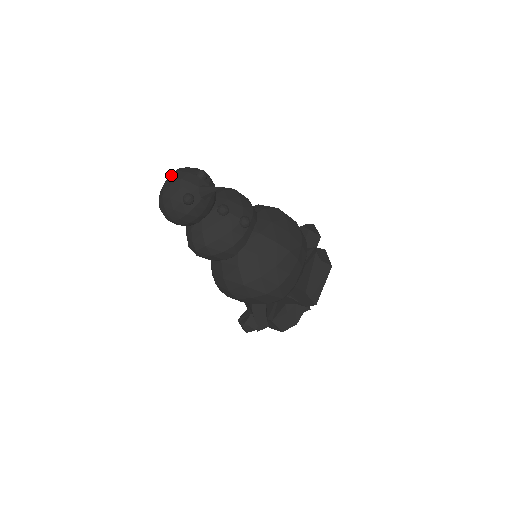
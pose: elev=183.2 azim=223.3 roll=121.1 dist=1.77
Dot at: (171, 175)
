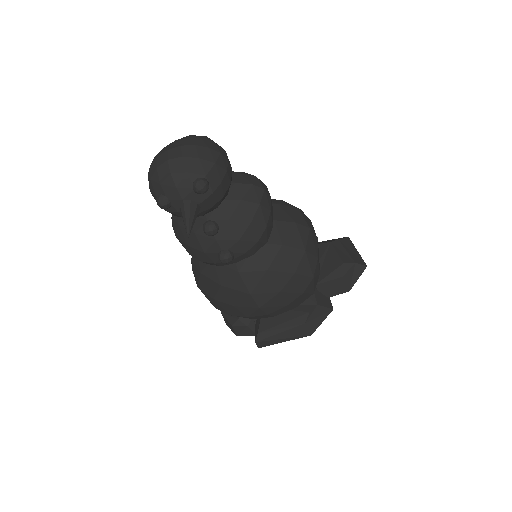
Dot at: (174, 151)
